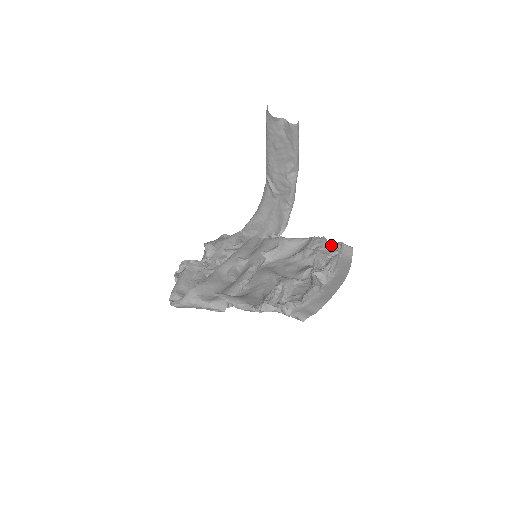
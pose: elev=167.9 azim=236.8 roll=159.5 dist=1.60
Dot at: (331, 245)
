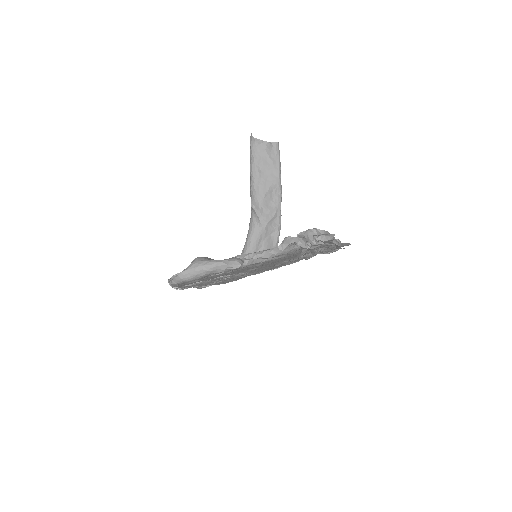
Dot at: occluded
